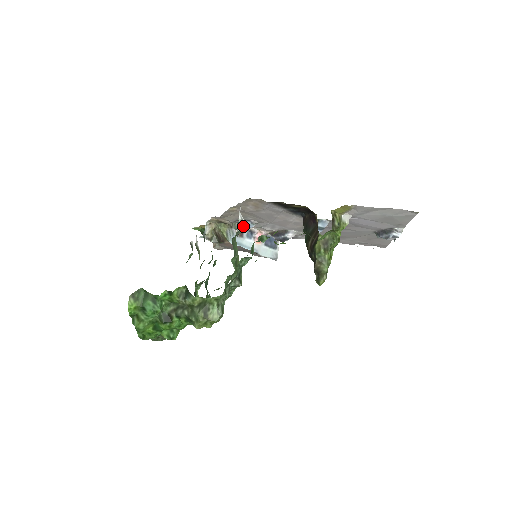
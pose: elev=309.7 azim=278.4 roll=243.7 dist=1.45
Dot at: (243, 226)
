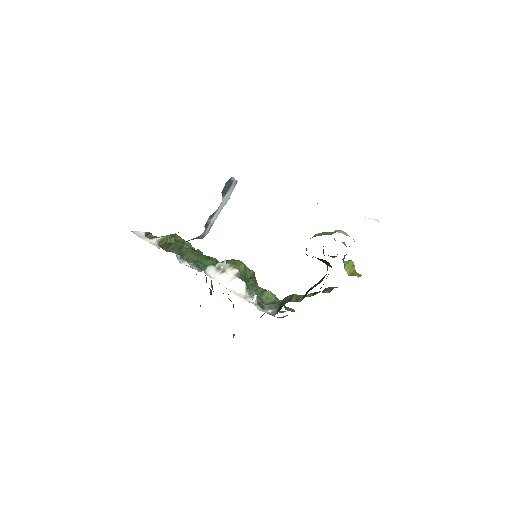
Dot at: occluded
